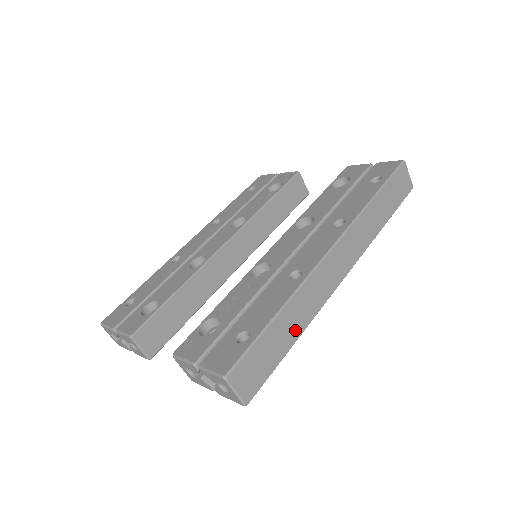
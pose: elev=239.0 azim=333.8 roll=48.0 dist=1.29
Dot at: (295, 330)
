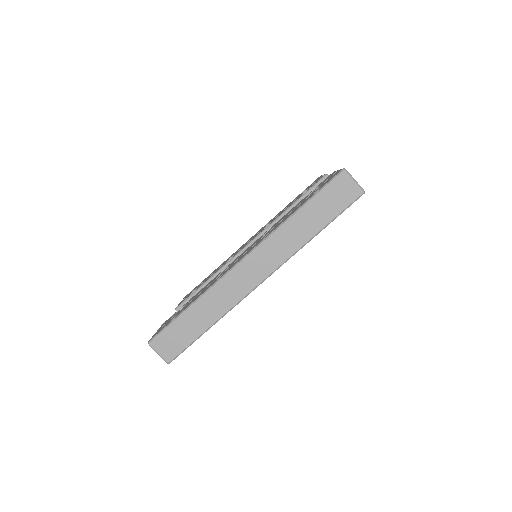
Dot at: (208, 319)
